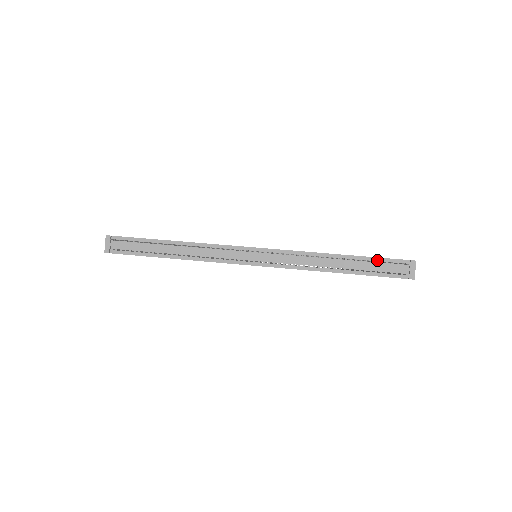
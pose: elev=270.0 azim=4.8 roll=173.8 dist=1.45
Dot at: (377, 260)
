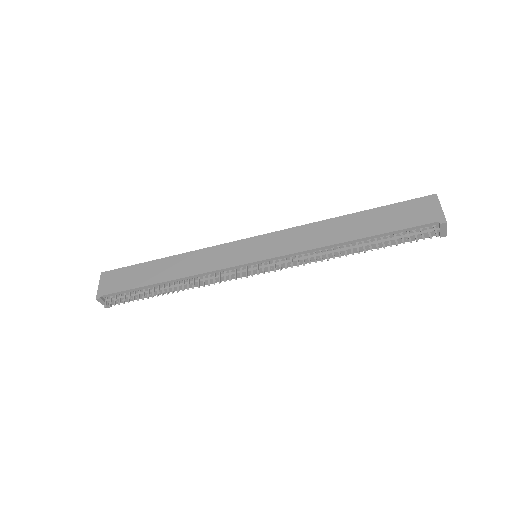
Dot at: (398, 233)
